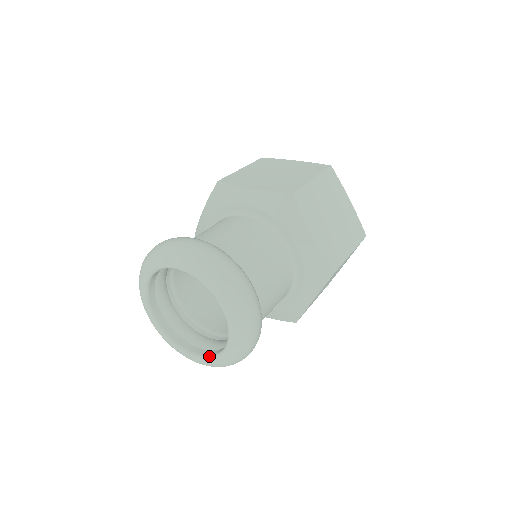
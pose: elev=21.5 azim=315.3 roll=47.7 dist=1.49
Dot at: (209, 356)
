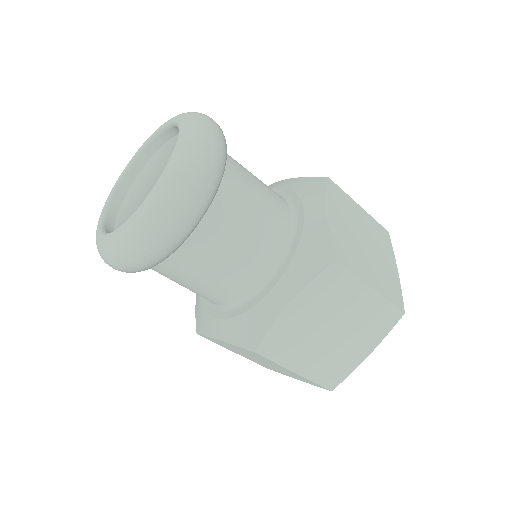
Dot at: occluded
